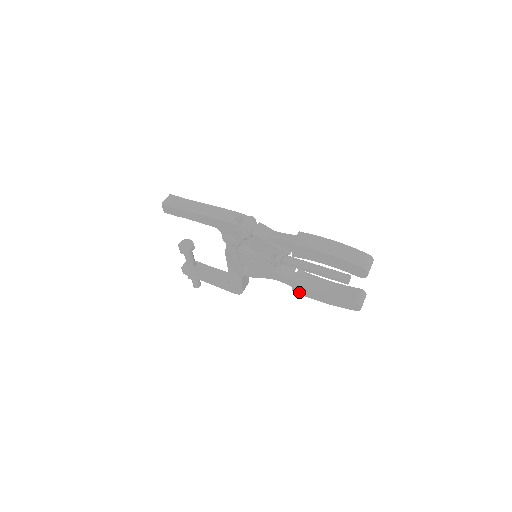
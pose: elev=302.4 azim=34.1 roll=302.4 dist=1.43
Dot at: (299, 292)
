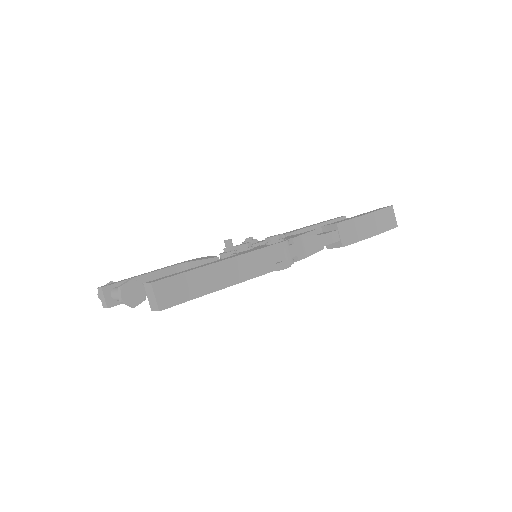
Dot at: occluded
